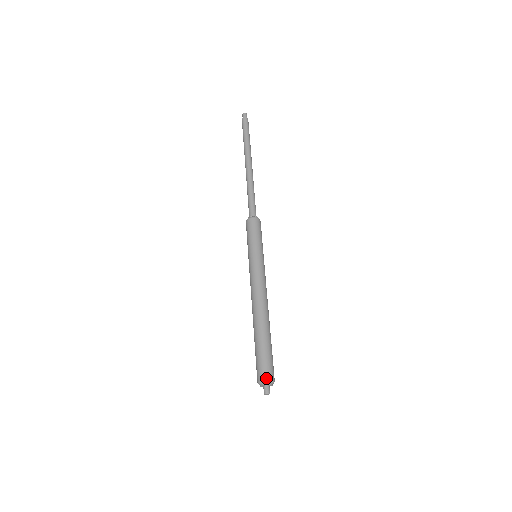
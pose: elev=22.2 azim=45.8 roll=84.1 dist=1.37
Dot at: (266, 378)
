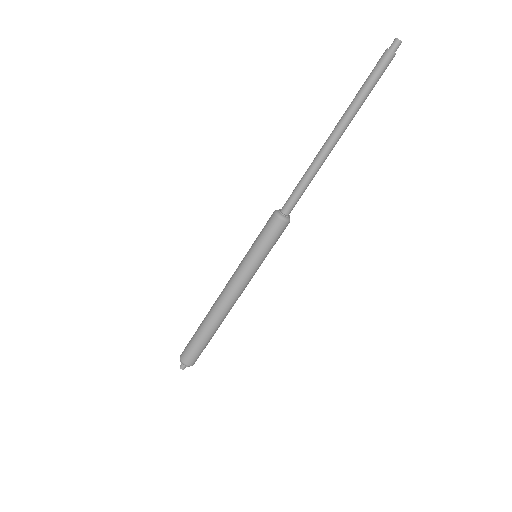
Dot at: (191, 365)
